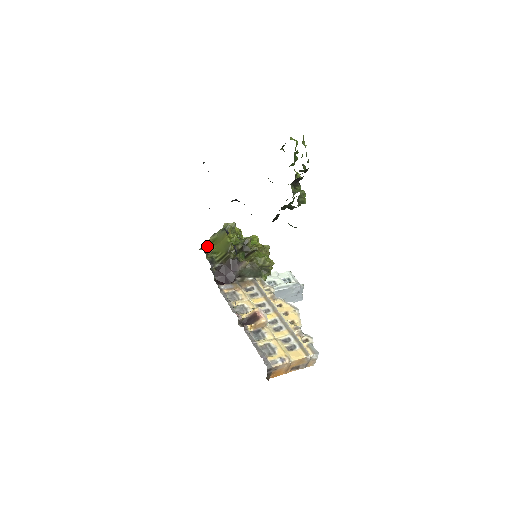
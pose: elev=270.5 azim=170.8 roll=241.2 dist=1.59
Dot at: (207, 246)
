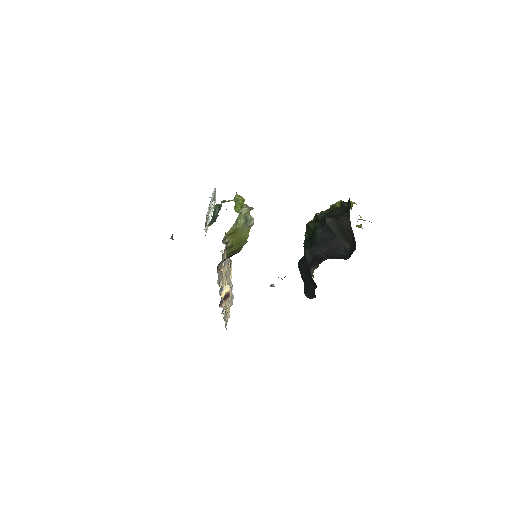
Dot at: (228, 237)
